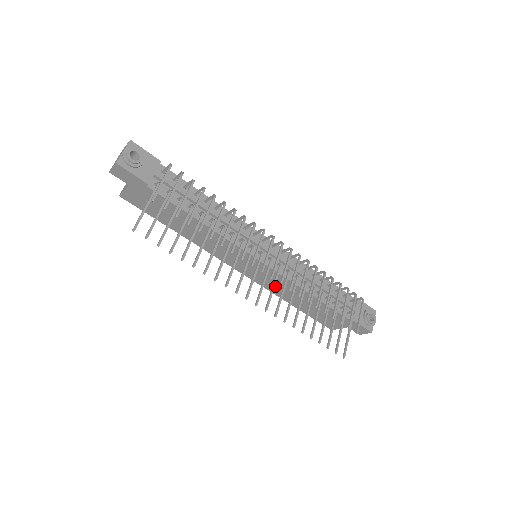
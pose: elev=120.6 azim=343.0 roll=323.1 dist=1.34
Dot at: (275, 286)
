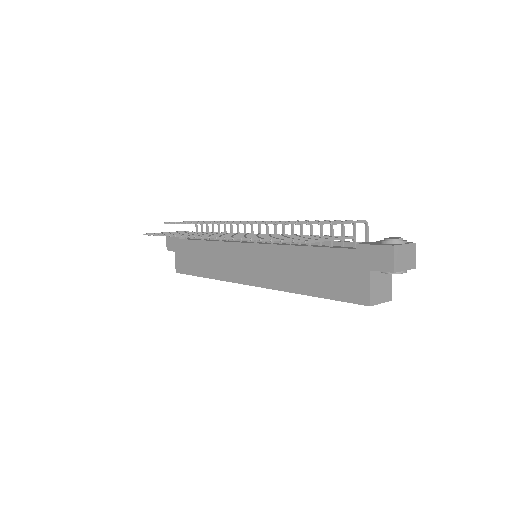
Dot at: (276, 273)
